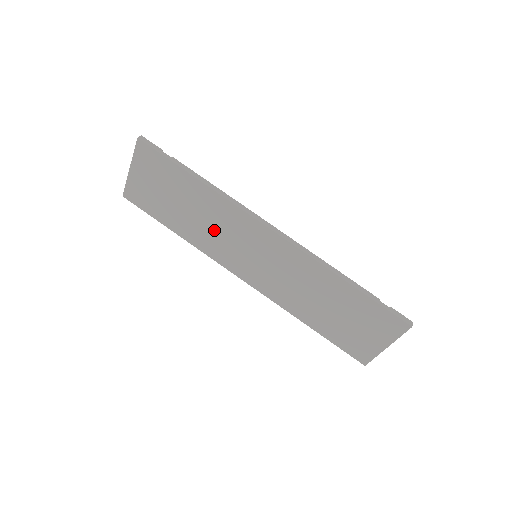
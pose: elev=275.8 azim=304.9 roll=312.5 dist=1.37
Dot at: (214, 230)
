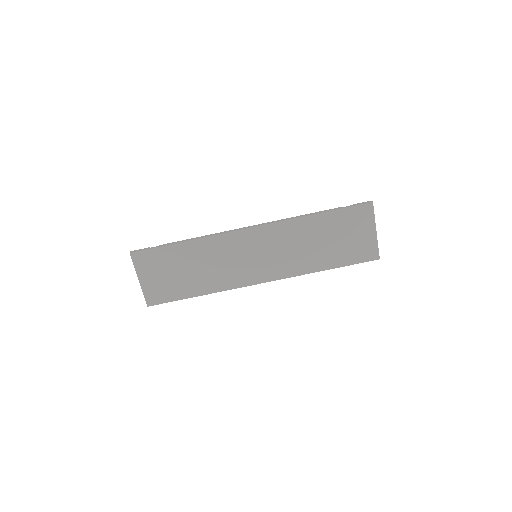
Dot at: (219, 266)
